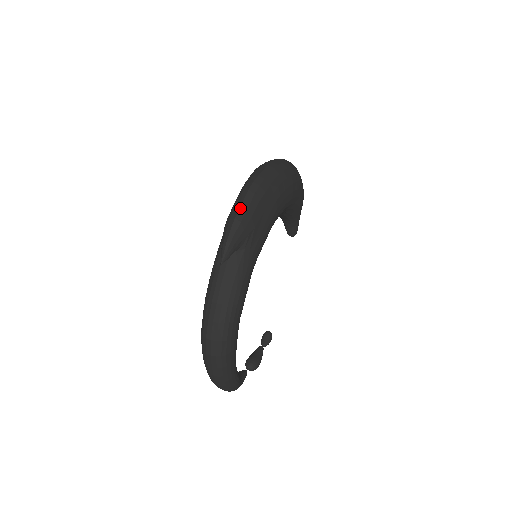
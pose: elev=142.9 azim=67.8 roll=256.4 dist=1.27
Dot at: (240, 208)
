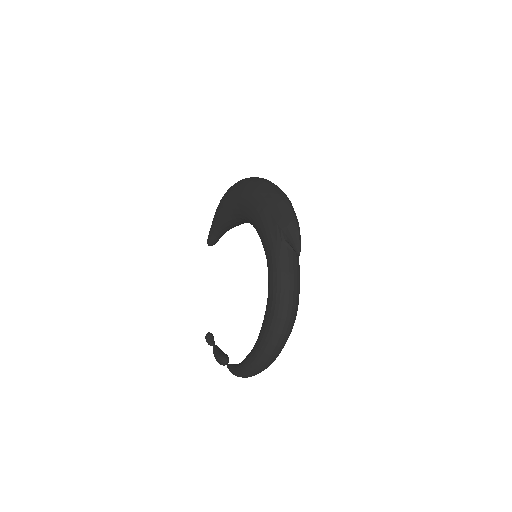
Dot at: (293, 212)
